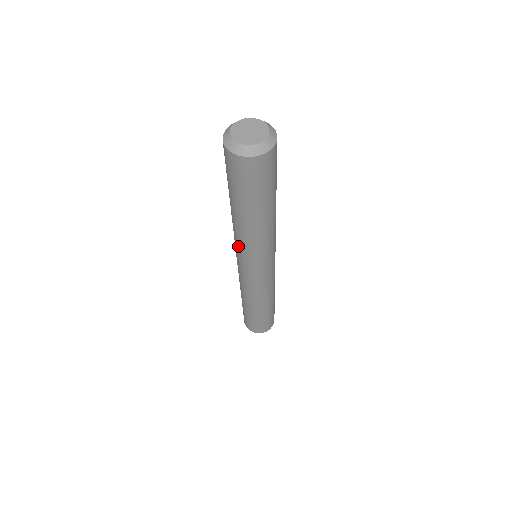
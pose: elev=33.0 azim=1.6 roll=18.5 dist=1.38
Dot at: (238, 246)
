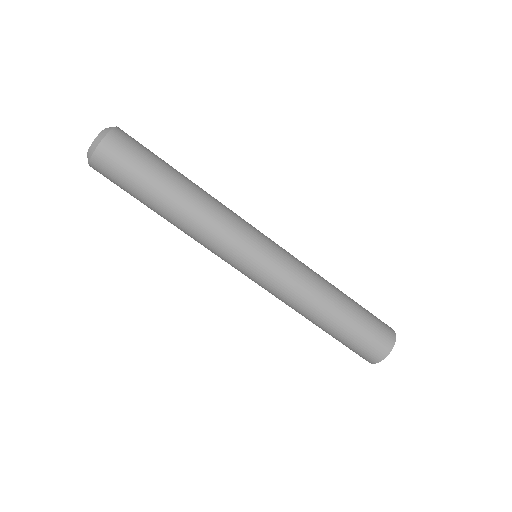
Dot at: (211, 251)
